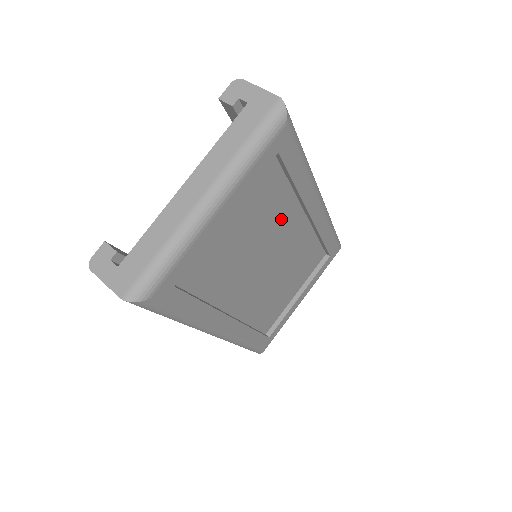
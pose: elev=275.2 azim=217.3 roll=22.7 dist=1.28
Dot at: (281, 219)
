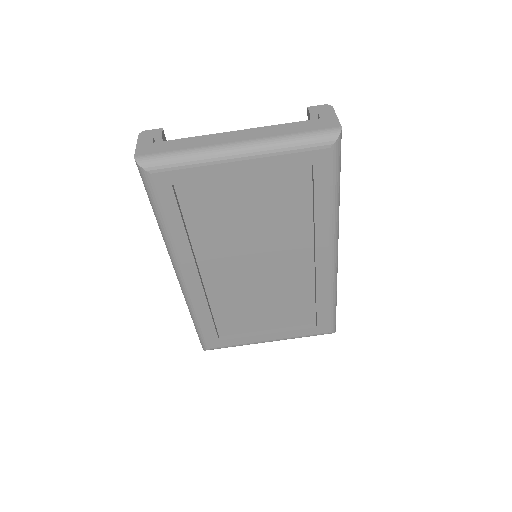
Dot at: (290, 235)
